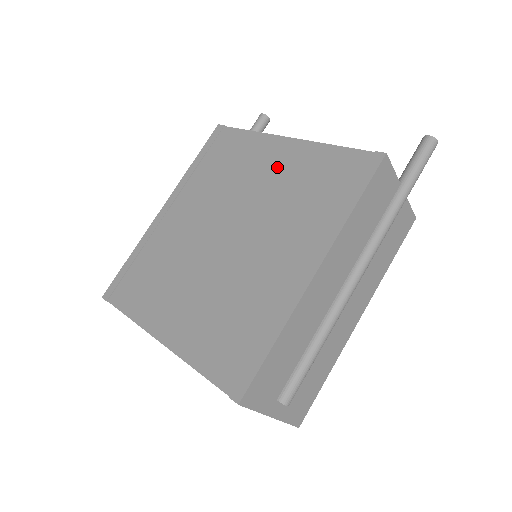
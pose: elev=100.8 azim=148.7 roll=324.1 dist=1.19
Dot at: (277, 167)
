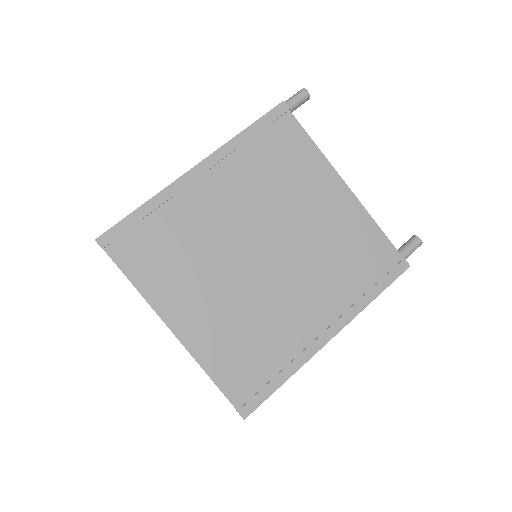
Dot at: (329, 212)
